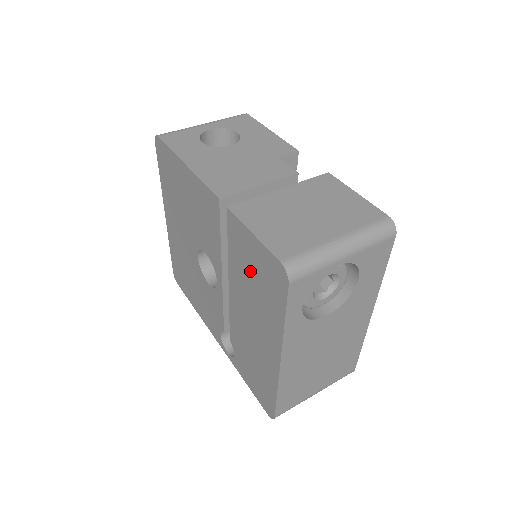
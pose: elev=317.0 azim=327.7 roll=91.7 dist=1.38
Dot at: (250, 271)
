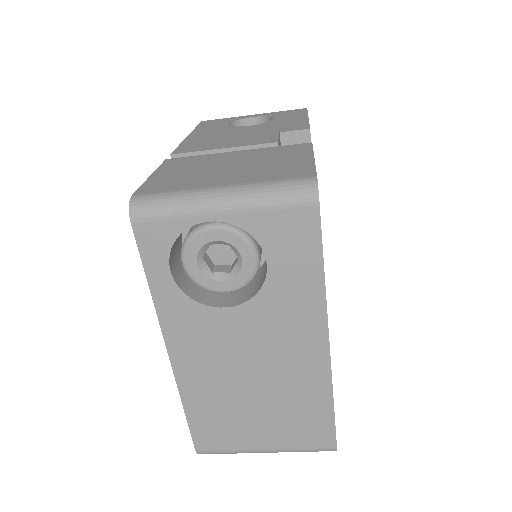
Dot at: occluded
